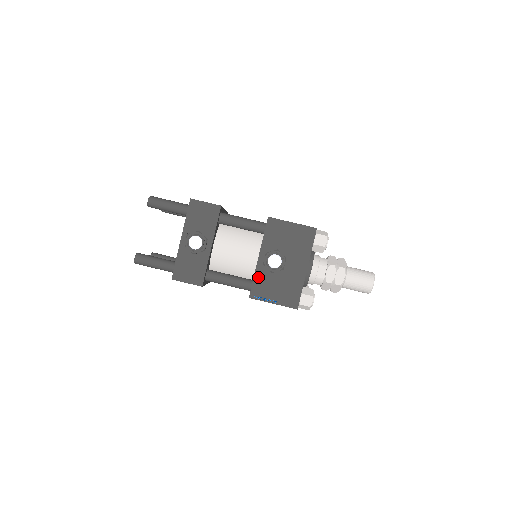
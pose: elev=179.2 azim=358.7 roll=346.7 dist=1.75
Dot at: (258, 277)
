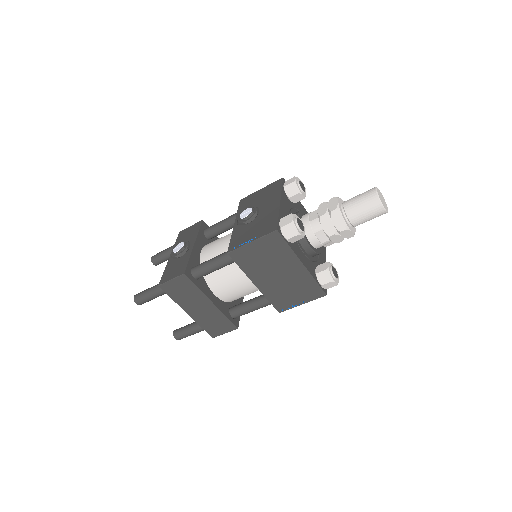
Dot at: (235, 235)
